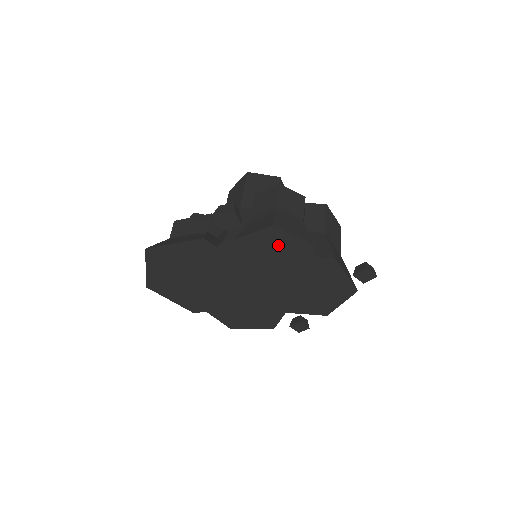
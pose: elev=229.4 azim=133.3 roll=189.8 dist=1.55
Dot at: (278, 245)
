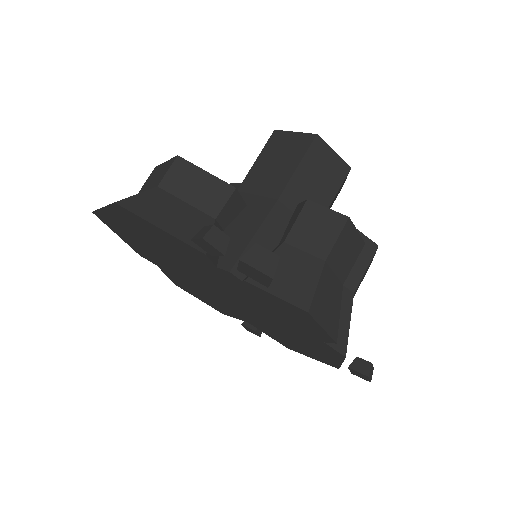
Dot at: (295, 316)
